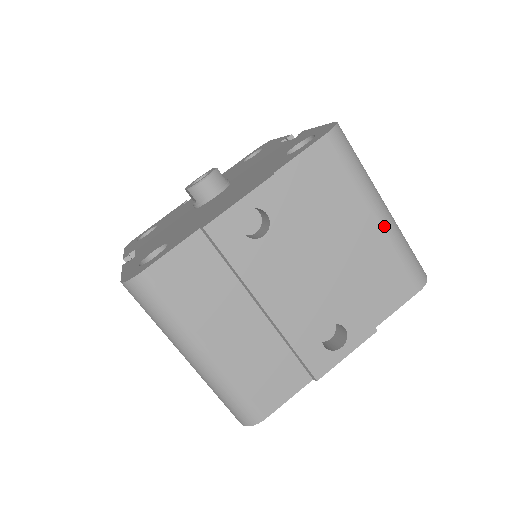
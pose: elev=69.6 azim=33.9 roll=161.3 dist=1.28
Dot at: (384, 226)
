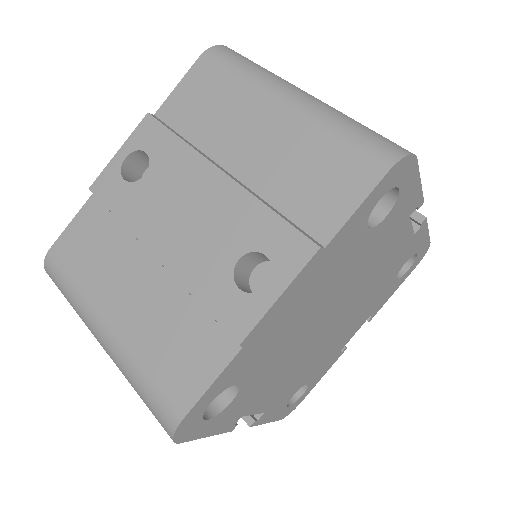
Dot at: (297, 110)
